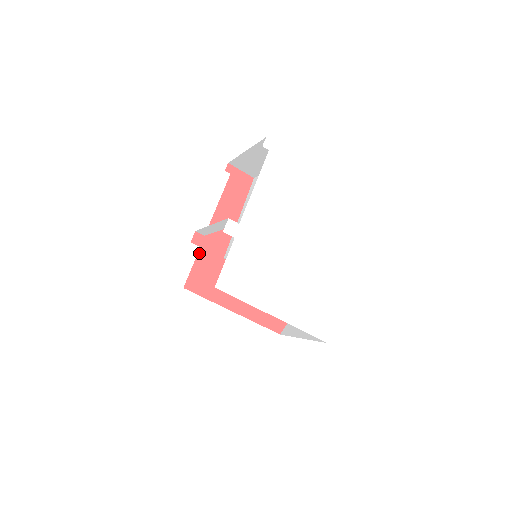
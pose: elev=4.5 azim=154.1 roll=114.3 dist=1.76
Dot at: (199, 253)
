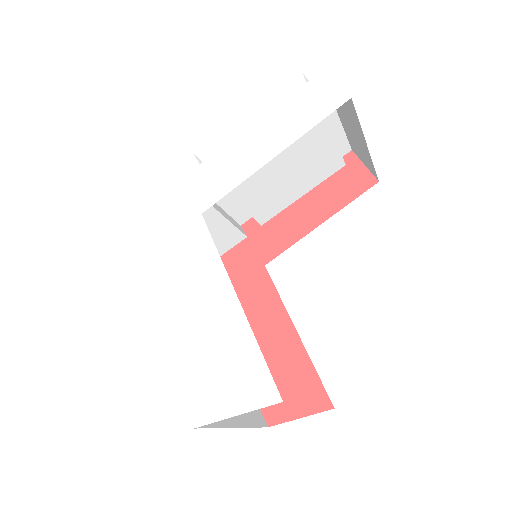
Dot at: (241, 243)
